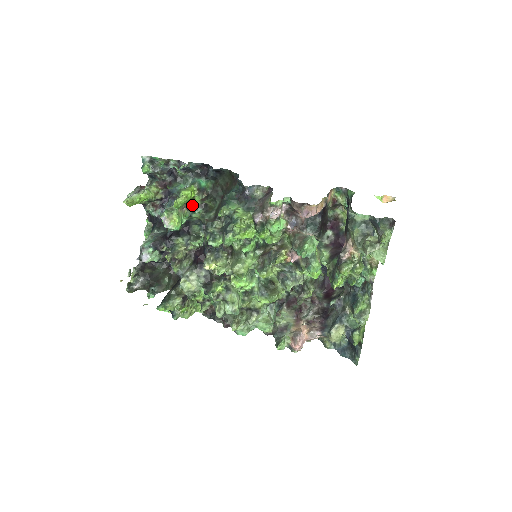
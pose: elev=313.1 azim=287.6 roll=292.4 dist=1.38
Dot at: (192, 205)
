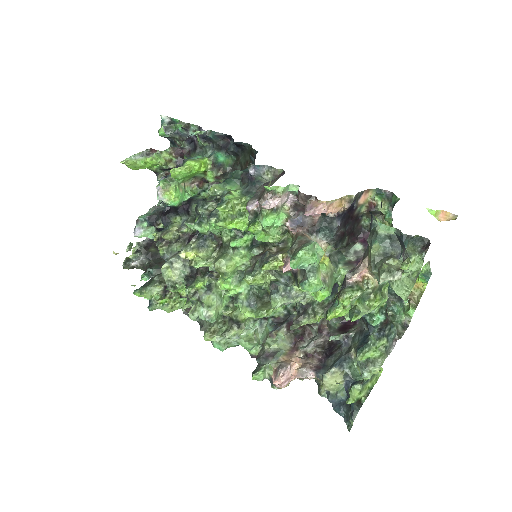
Dot at: (204, 182)
